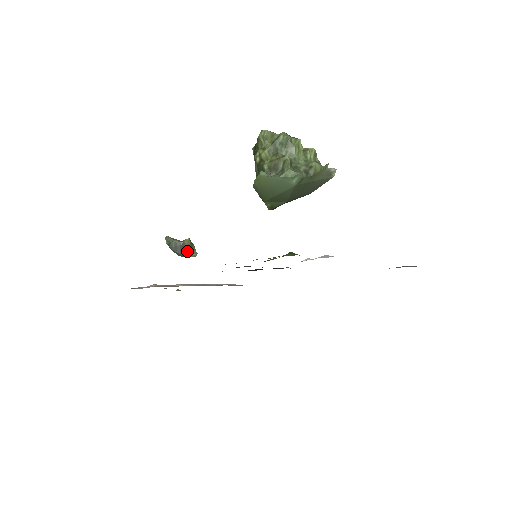
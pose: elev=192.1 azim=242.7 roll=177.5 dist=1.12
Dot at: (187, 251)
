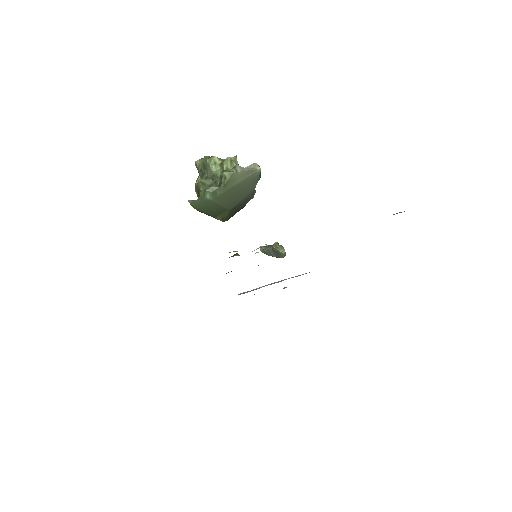
Dot at: (279, 253)
